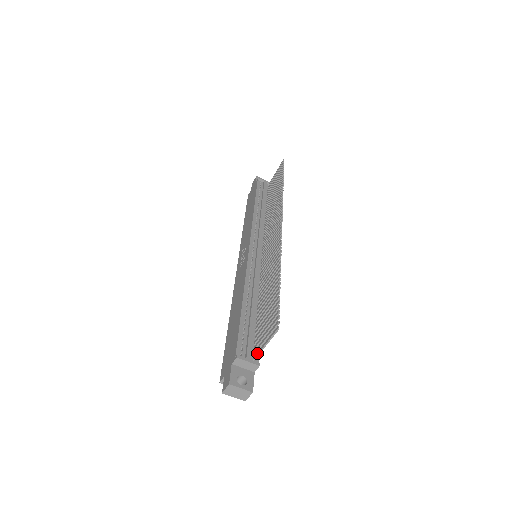
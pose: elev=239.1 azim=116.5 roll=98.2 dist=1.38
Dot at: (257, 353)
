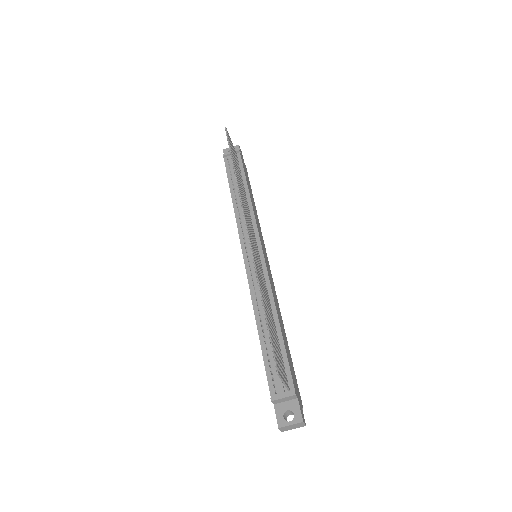
Dot at: occluded
